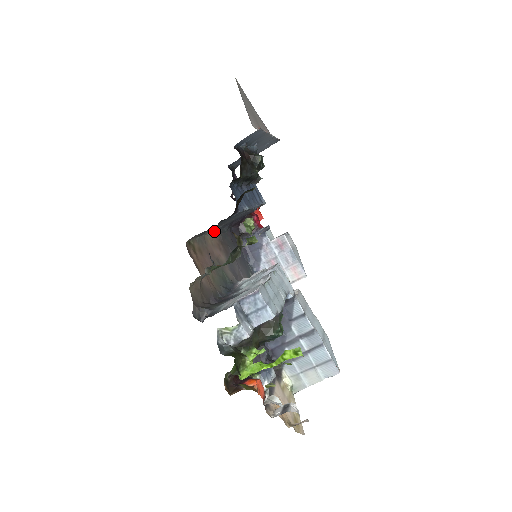
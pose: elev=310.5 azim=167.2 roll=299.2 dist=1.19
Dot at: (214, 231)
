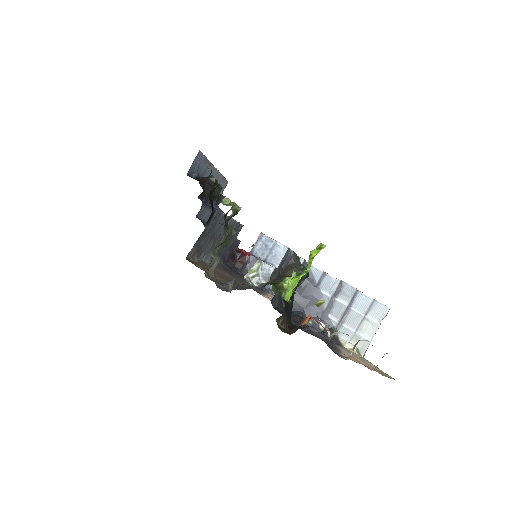
Dot at: occluded
